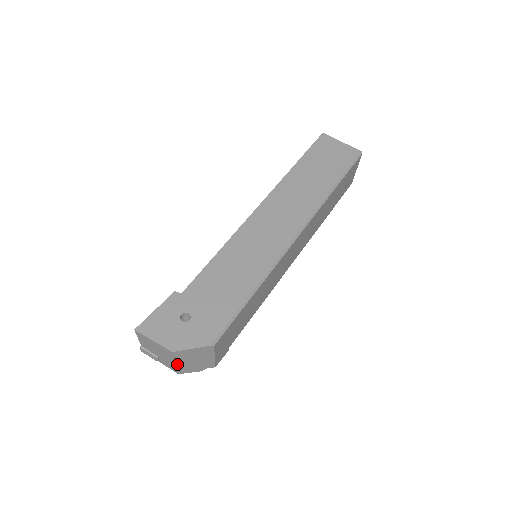
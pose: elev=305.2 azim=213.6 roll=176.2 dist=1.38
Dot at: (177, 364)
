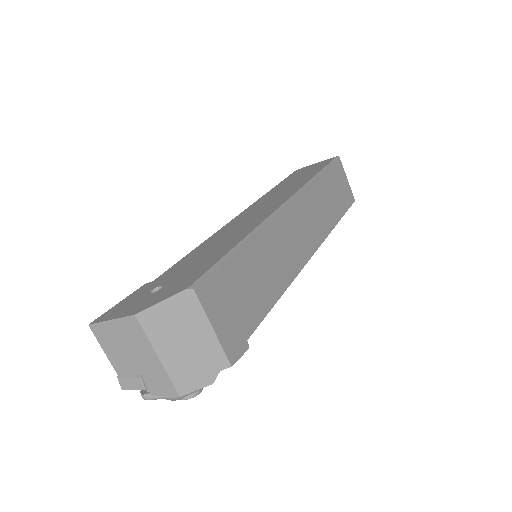
Dot at: (161, 359)
